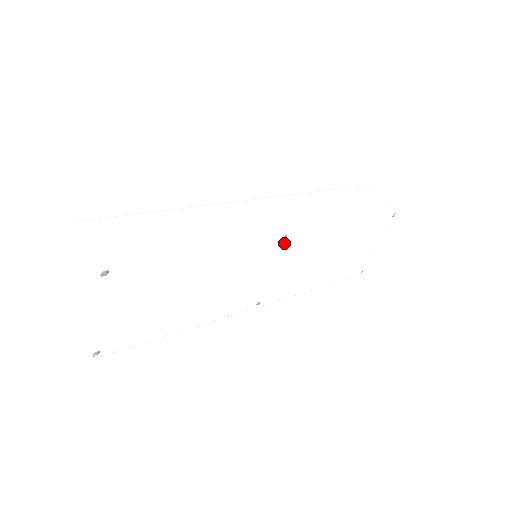
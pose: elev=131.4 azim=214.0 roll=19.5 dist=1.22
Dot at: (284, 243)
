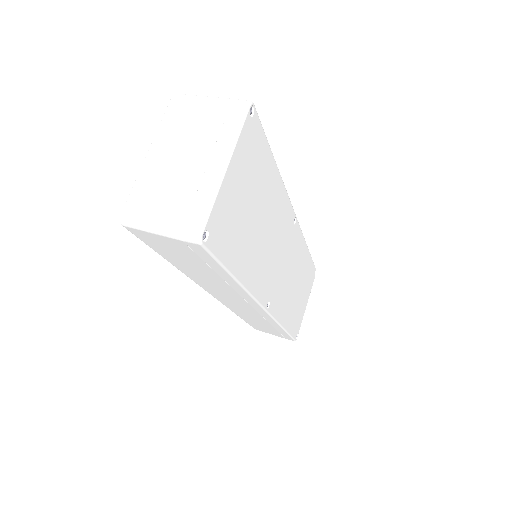
Dot at: (293, 228)
